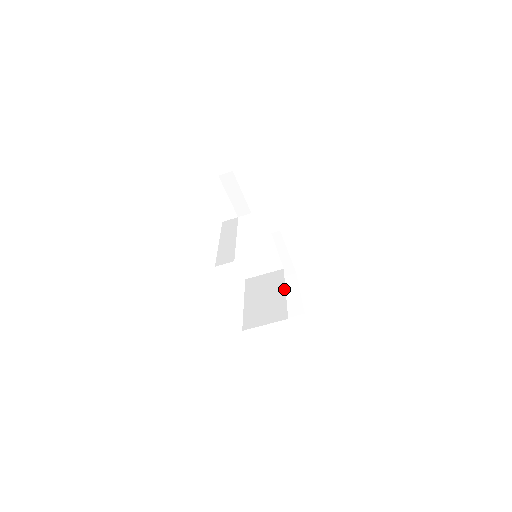
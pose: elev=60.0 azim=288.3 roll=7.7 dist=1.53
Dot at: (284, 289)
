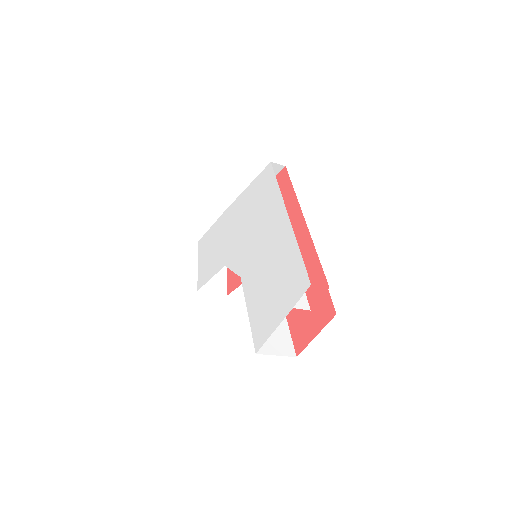
Dot at: occluded
